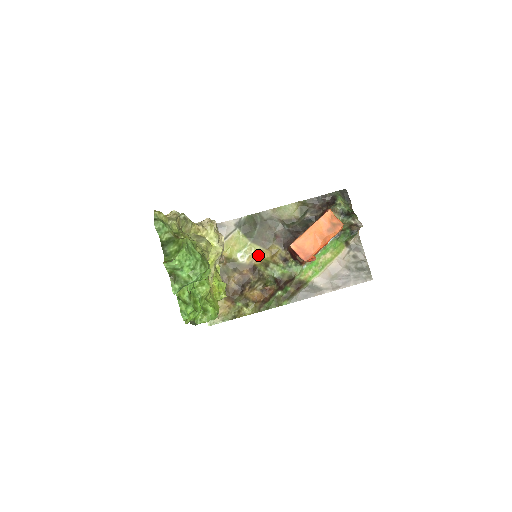
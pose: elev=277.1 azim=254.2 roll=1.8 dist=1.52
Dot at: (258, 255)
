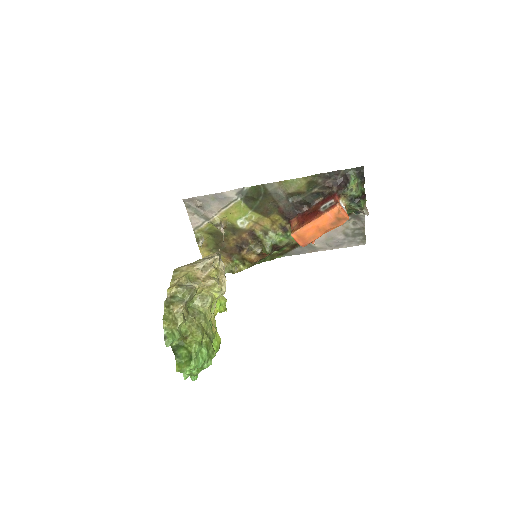
Dot at: (258, 222)
